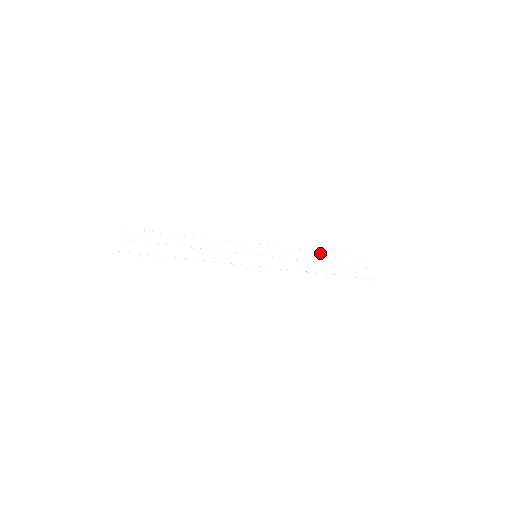
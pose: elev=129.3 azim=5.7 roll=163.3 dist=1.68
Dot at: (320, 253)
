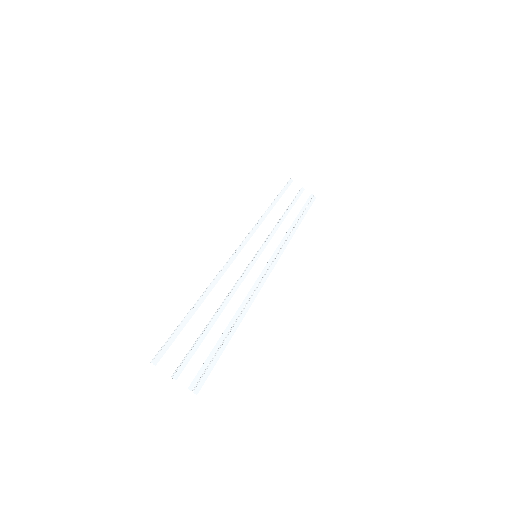
Dot at: (273, 205)
